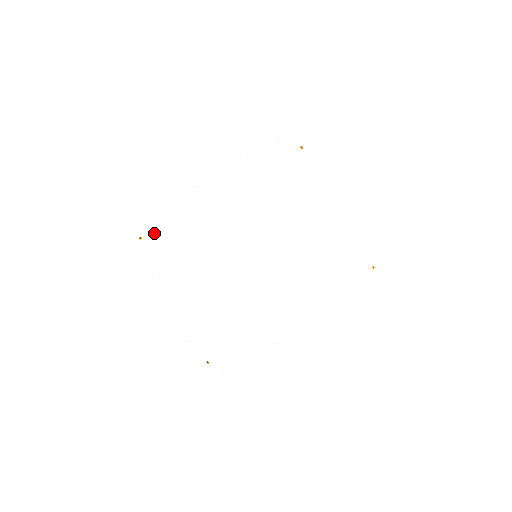
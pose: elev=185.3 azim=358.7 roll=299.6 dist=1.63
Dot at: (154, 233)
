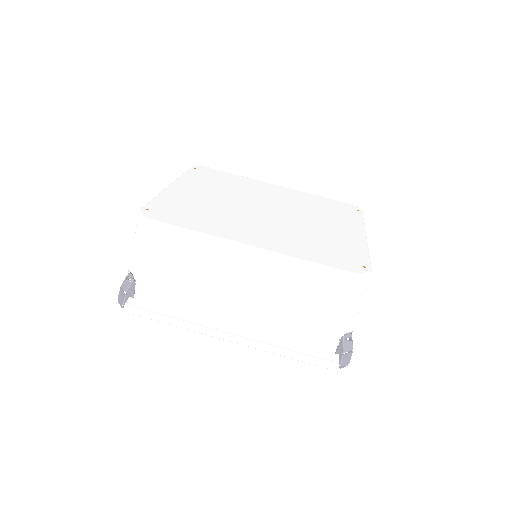
Dot at: (207, 172)
